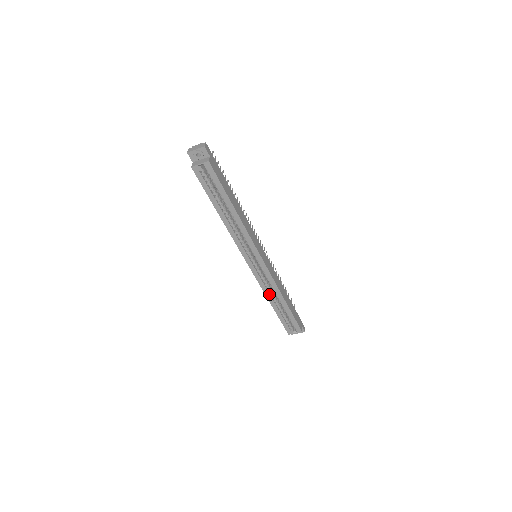
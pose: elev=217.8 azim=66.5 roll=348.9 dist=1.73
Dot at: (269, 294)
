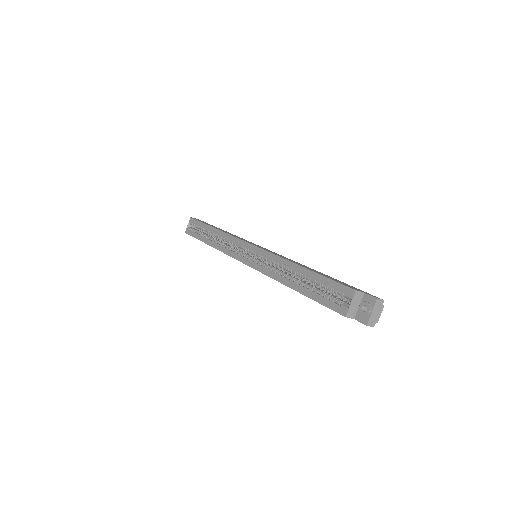
Dot at: (279, 276)
